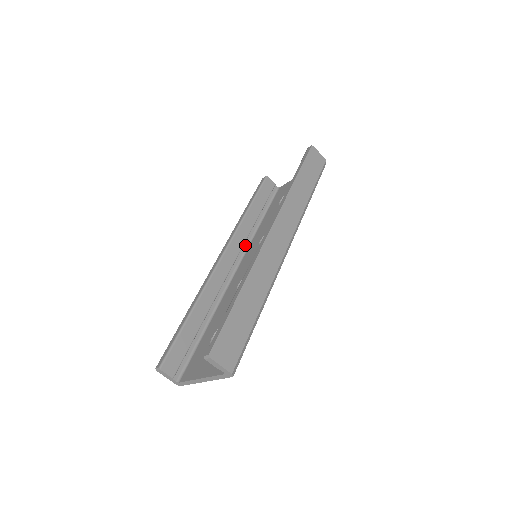
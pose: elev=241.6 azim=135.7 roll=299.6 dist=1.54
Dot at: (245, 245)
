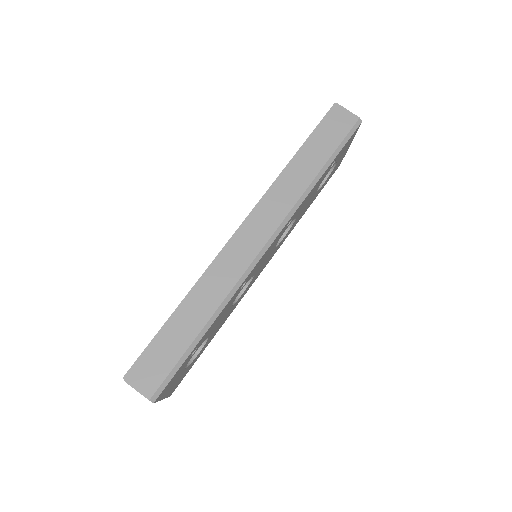
Dot at: occluded
